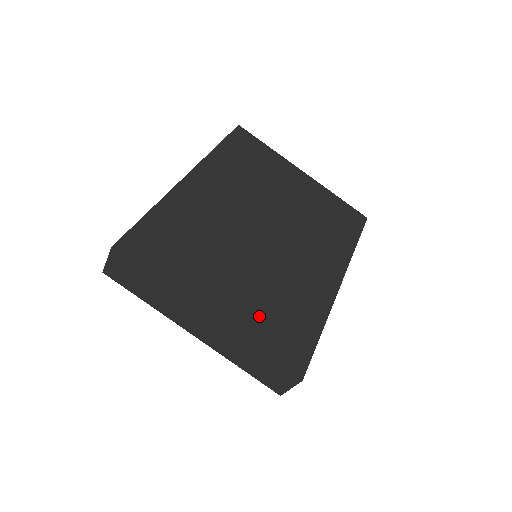
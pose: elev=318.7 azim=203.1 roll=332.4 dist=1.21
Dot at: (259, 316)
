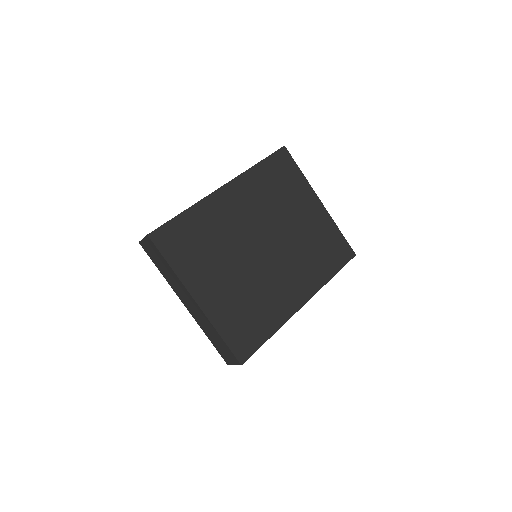
Dot at: (231, 312)
